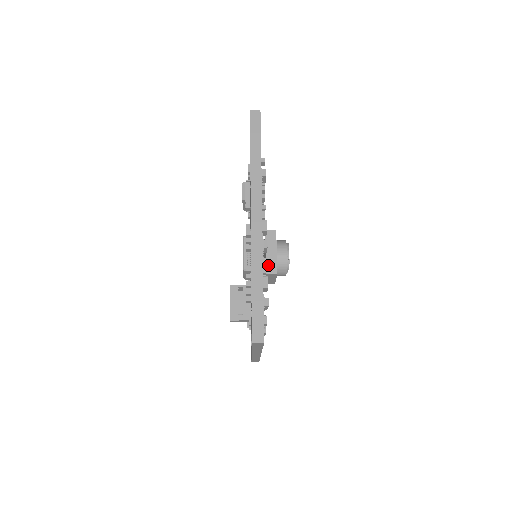
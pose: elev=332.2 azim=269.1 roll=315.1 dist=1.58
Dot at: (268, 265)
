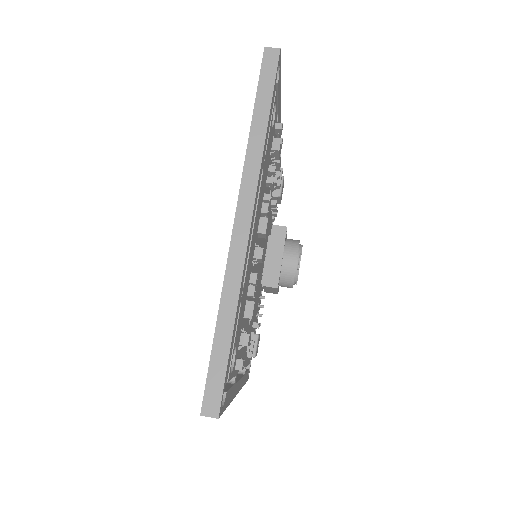
Dot at: (267, 274)
